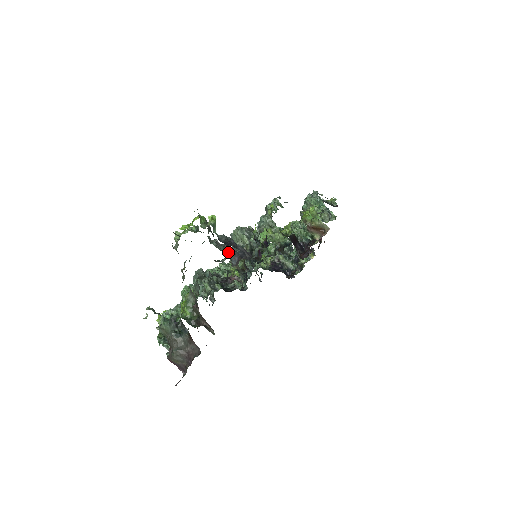
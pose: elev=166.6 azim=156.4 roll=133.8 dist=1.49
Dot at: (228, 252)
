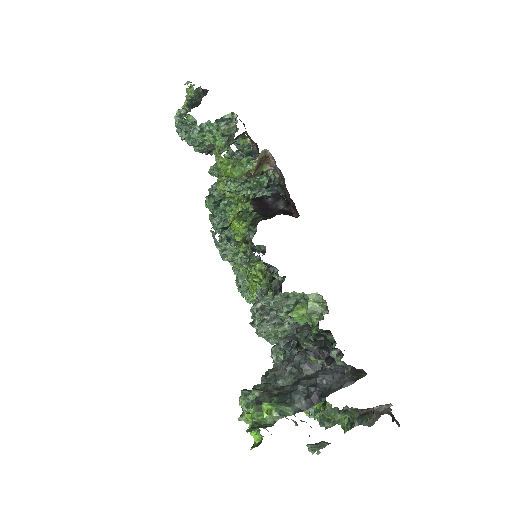
Dot at: (304, 374)
